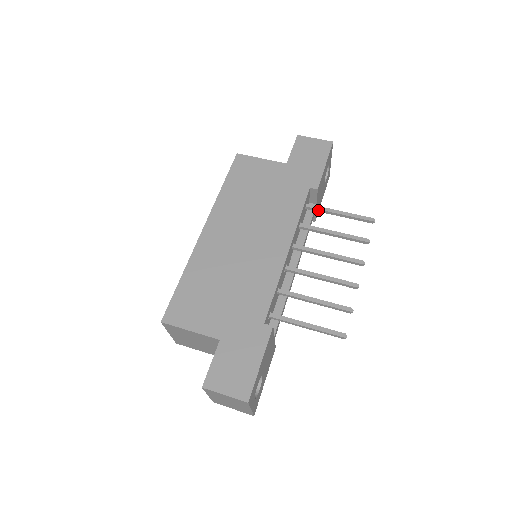
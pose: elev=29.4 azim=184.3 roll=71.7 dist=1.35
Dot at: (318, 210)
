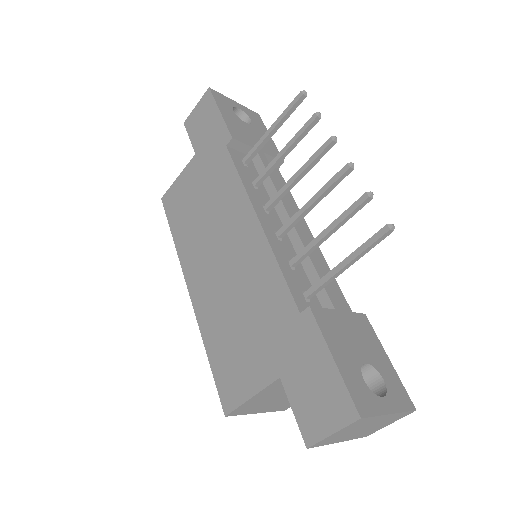
Dot at: (255, 152)
